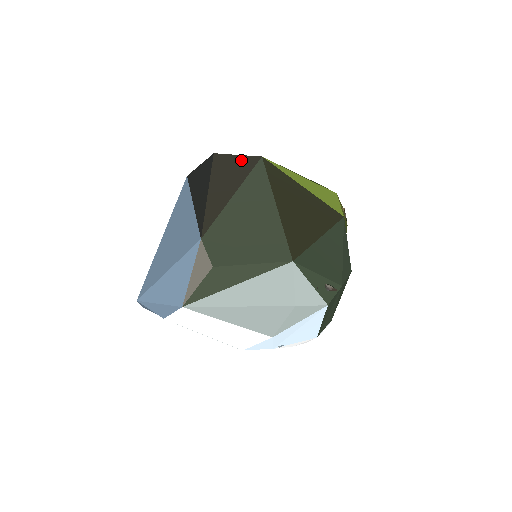
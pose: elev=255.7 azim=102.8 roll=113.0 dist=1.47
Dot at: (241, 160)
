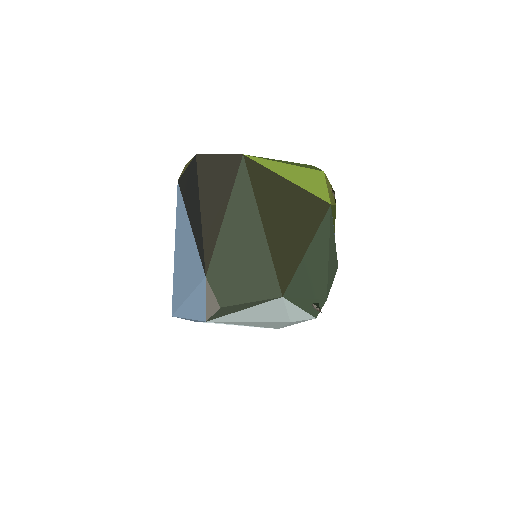
Dot at: (223, 163)
